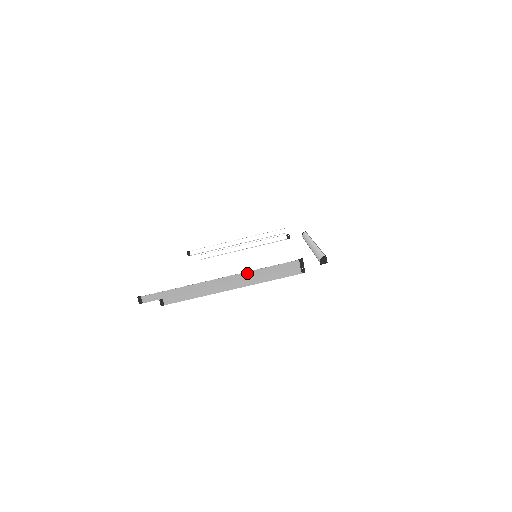
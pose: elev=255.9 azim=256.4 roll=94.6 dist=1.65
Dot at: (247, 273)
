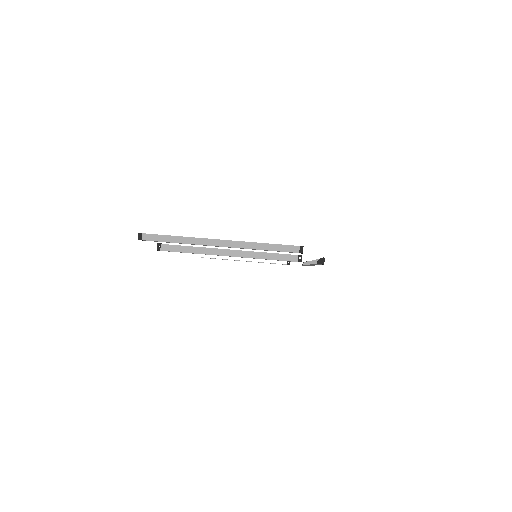
Dot at: (248, 243)
